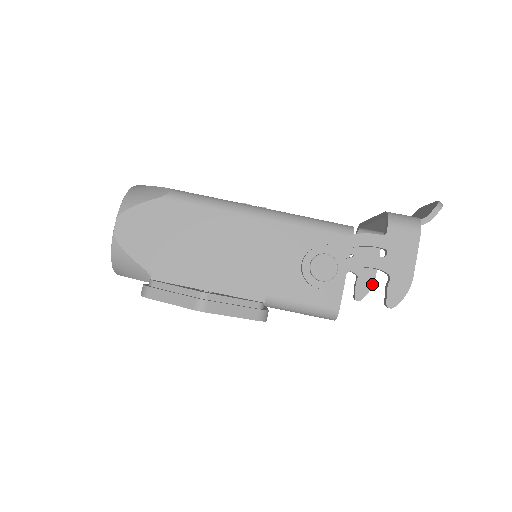
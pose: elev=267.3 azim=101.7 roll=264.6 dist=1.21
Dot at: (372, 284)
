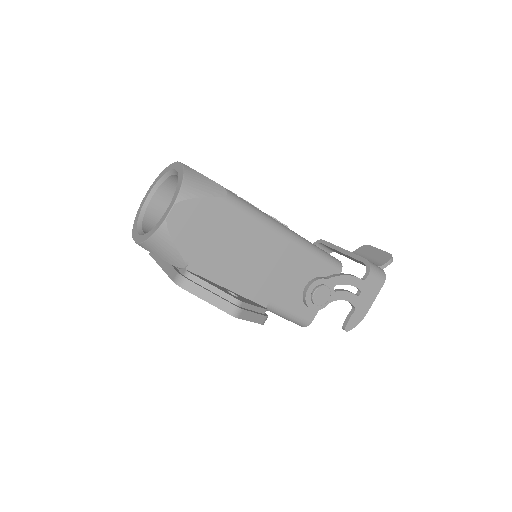
Dot at: occluded
